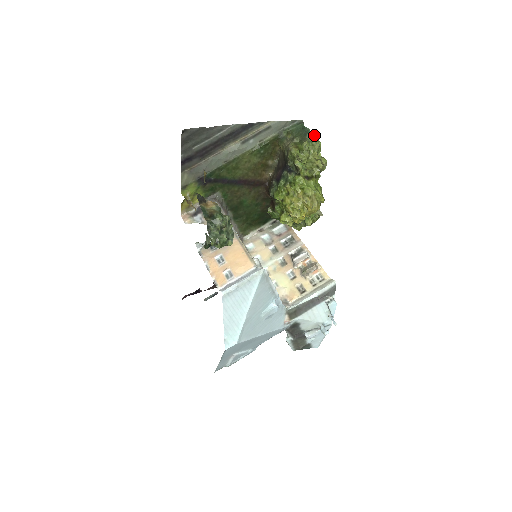
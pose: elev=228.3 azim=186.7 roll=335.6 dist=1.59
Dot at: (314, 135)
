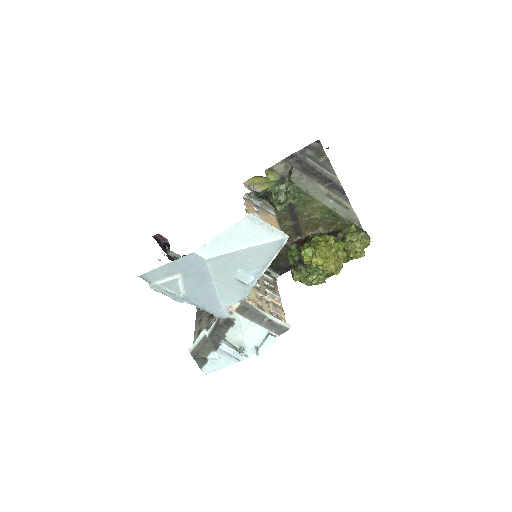
Dot at: (369, 238)
